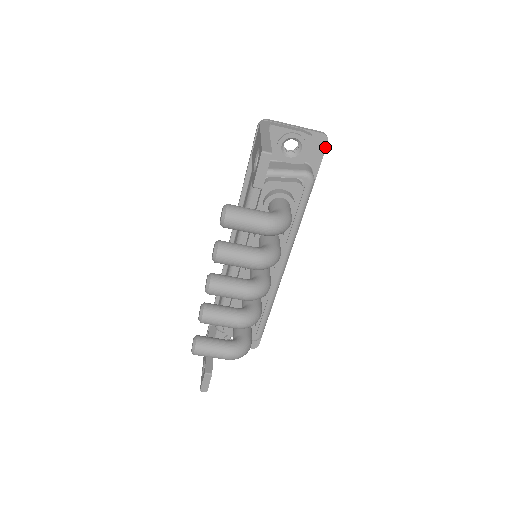
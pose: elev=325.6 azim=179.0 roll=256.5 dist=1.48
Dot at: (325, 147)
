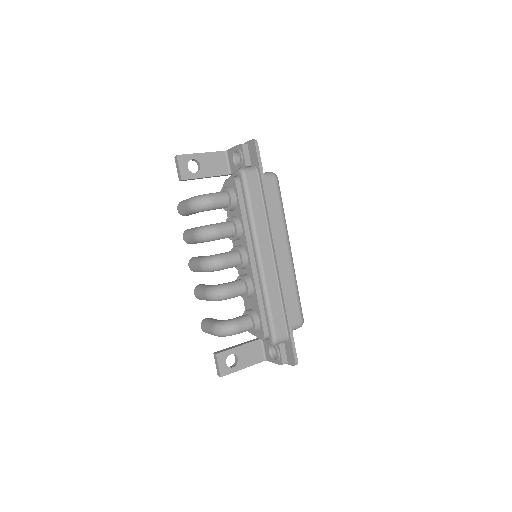
Dot at: (255, 148)
